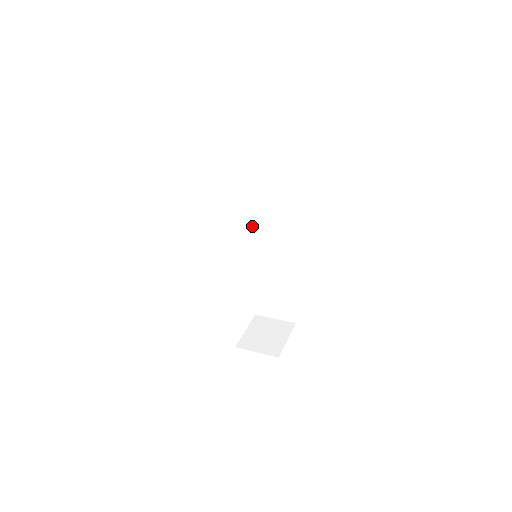
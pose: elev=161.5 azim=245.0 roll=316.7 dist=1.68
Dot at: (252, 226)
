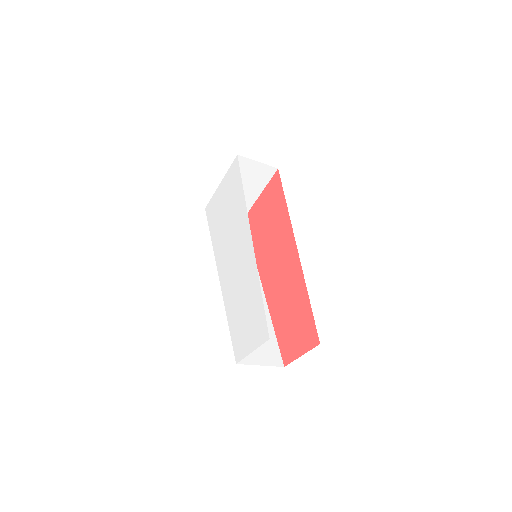
Dot at: occluded
